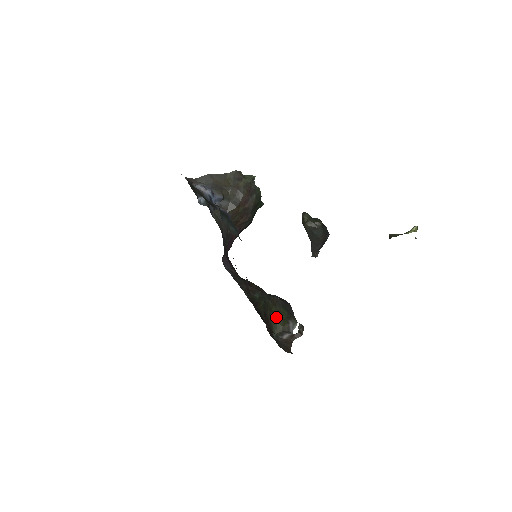
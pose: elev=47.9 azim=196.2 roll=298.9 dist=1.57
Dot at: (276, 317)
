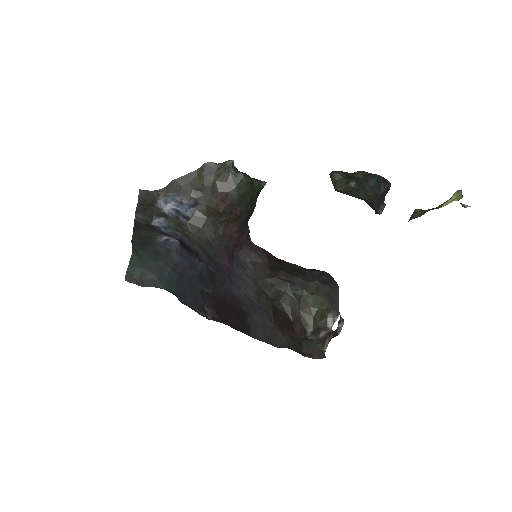
Dot at: (312, 310)
